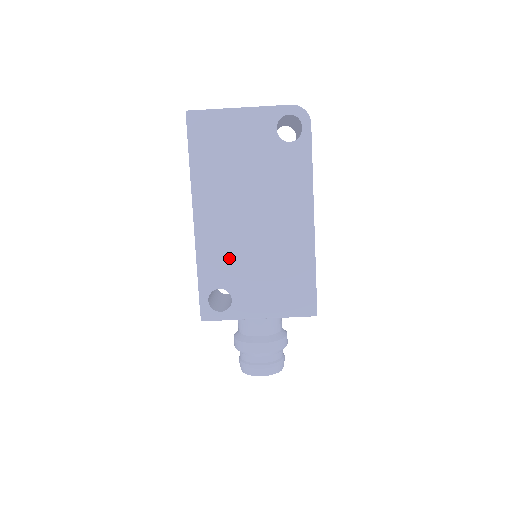
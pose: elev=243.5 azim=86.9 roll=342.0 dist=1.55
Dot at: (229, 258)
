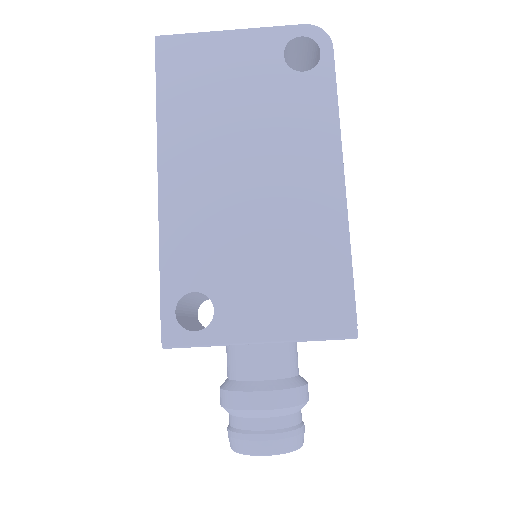
Dot at: (211, 241)
